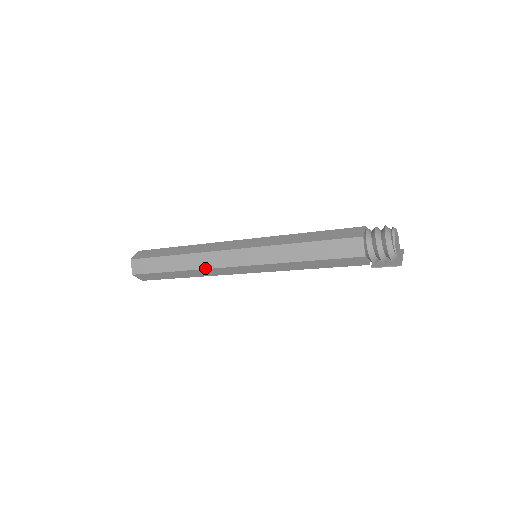
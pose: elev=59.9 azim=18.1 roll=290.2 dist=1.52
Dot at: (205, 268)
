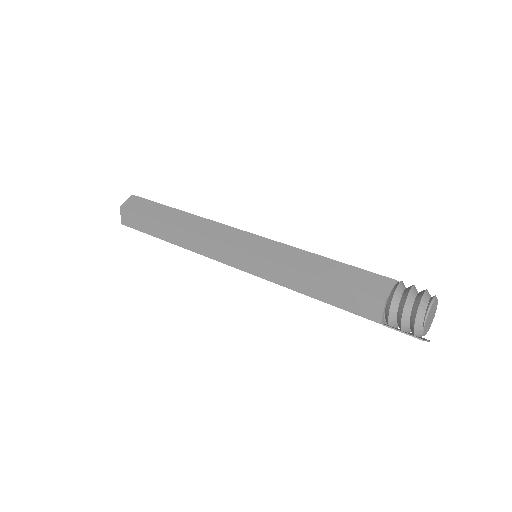
Dot at: (196, 232)
